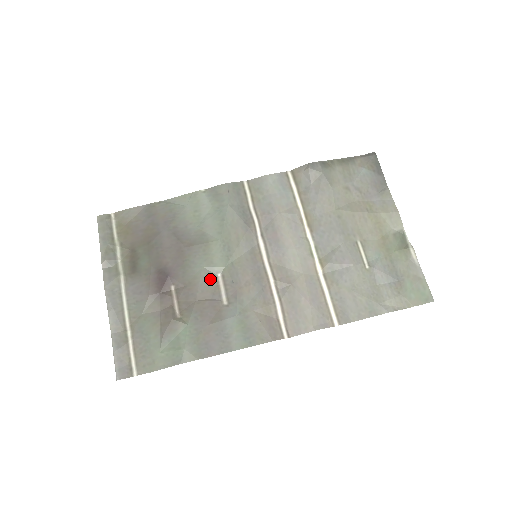
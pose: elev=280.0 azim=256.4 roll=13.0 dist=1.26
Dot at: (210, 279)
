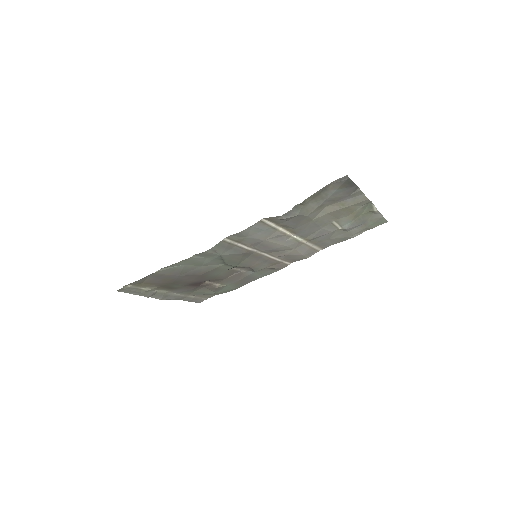
Dot at: (228, 272)
